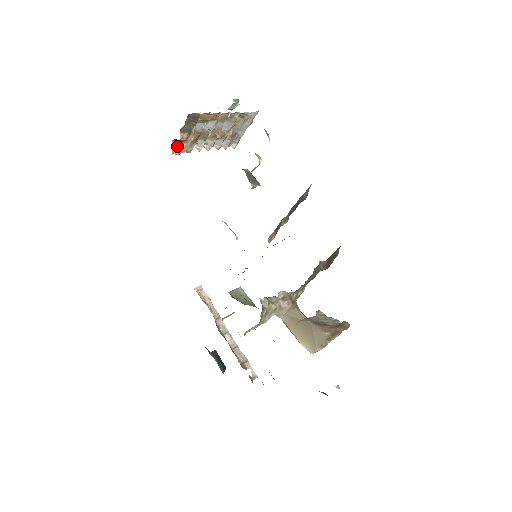
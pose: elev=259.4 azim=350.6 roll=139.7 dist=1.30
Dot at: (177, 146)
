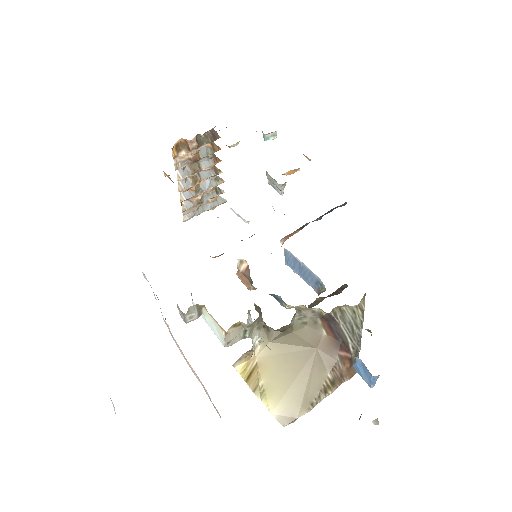
Dot at: (178, 148)
